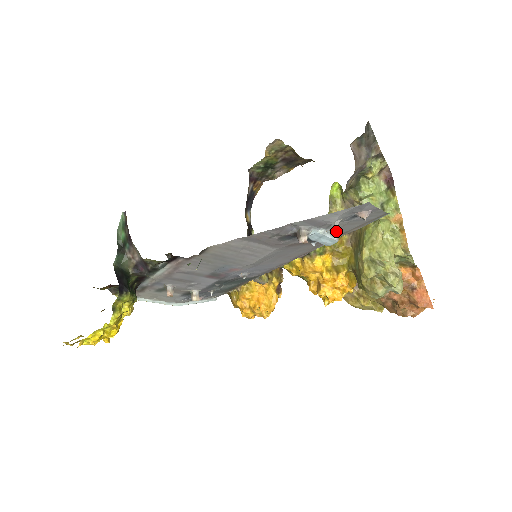
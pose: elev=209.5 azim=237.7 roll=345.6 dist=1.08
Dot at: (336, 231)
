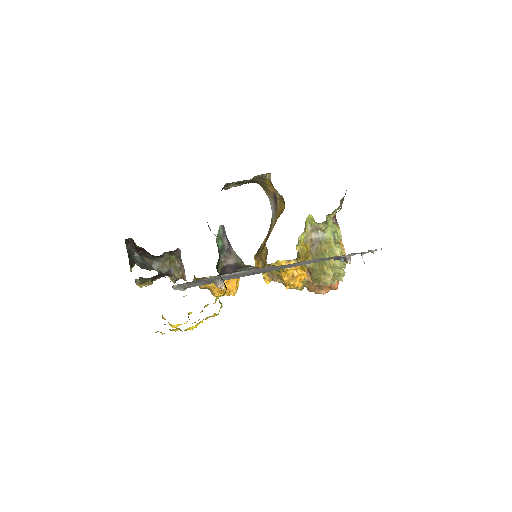
Dot at: occluded
